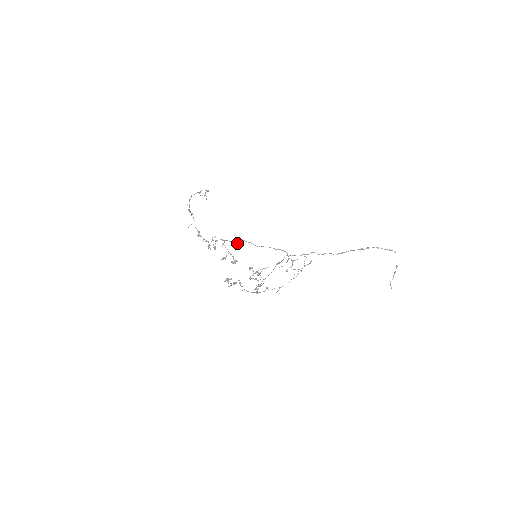
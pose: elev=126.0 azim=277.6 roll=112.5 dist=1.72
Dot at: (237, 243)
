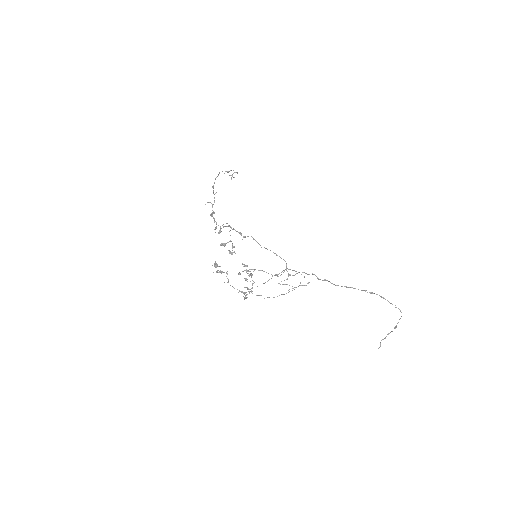
Dot at: (244, 236)
